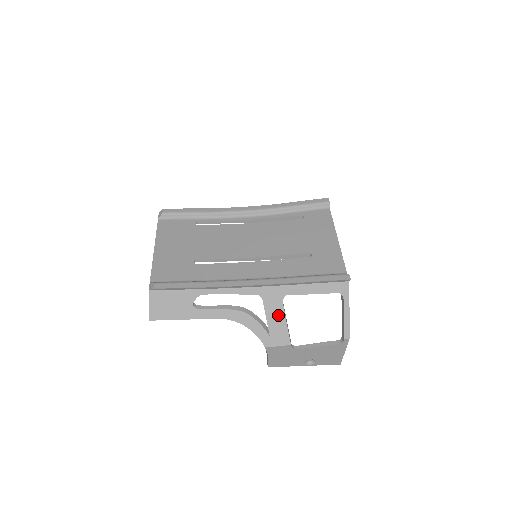
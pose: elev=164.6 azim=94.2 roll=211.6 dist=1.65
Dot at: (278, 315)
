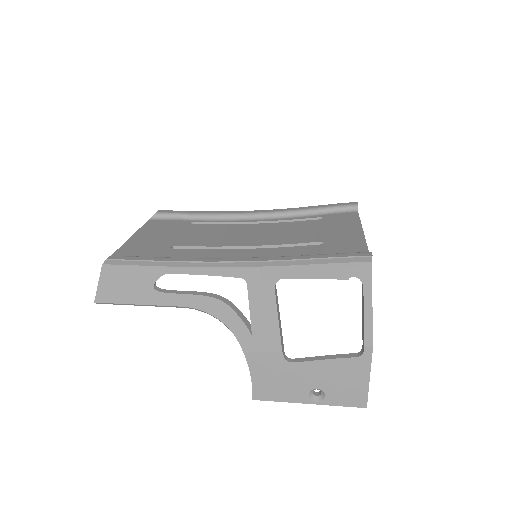
Dot at: (267, 306)
